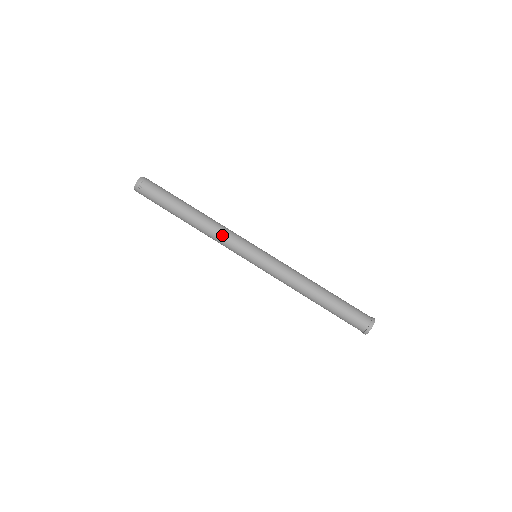
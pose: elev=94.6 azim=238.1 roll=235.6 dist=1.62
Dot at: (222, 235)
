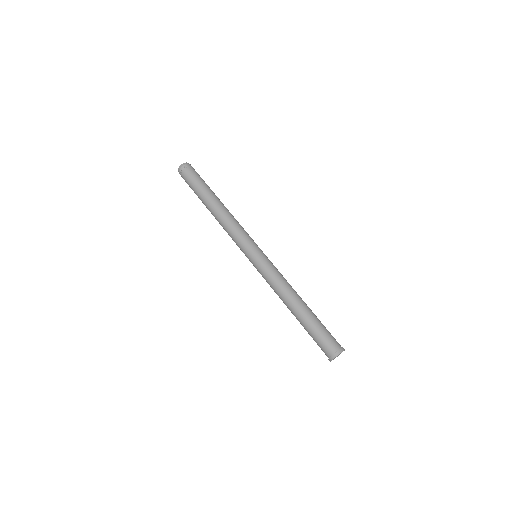
Dot at: (231, 229)
